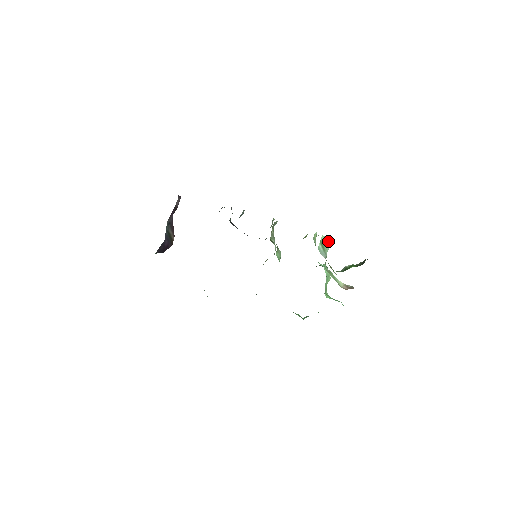
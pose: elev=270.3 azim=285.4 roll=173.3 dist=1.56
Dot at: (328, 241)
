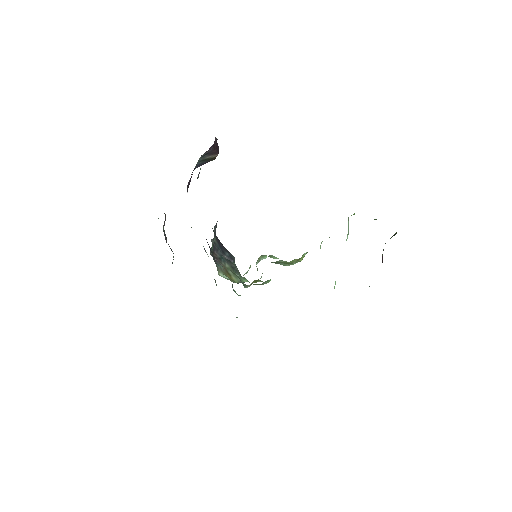
Dot at: (348, 230)
